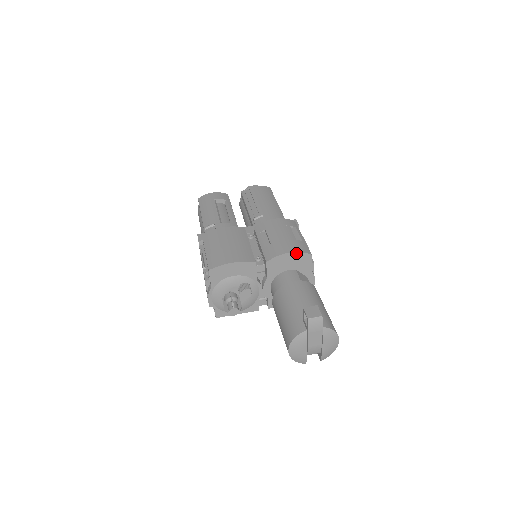
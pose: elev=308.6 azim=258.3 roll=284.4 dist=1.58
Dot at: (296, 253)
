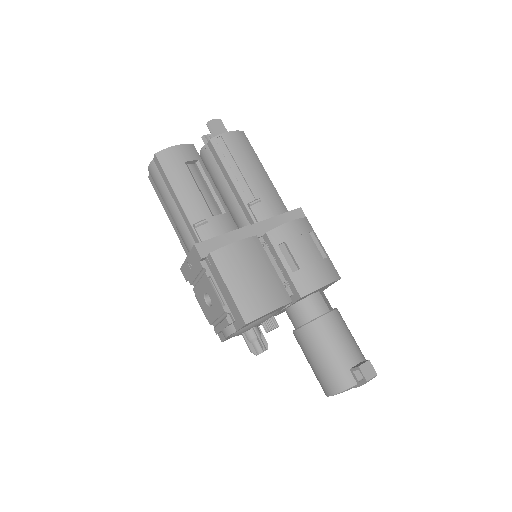
Dot at: (330, 283)
